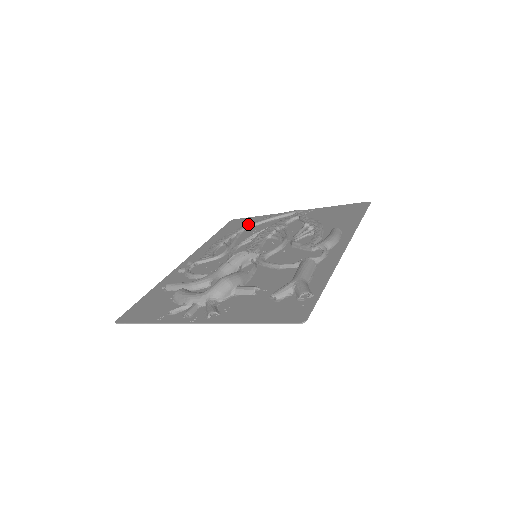
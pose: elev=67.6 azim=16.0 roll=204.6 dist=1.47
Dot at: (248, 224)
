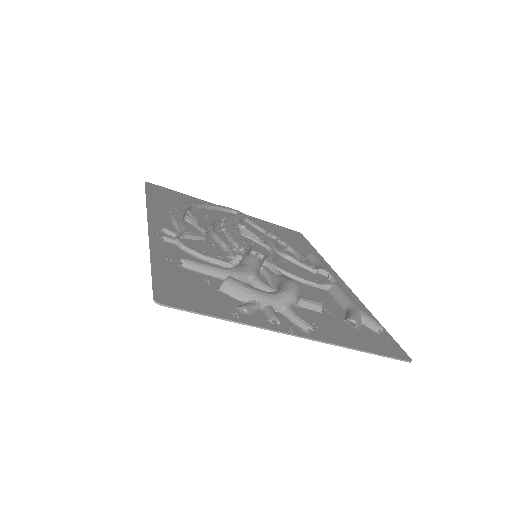
Dot at: (190, 202)
